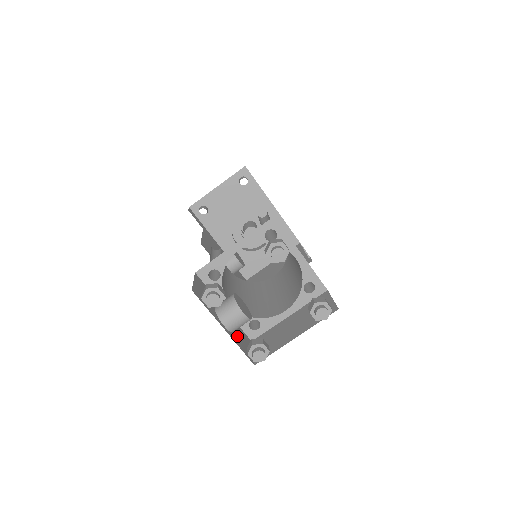
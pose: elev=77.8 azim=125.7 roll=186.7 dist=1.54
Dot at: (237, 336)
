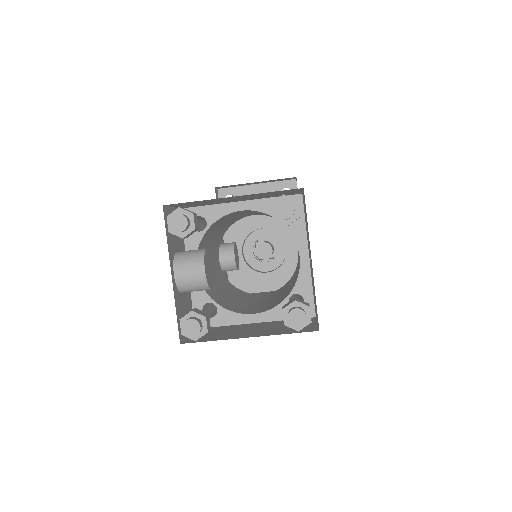
Dot at: (182, 301)
